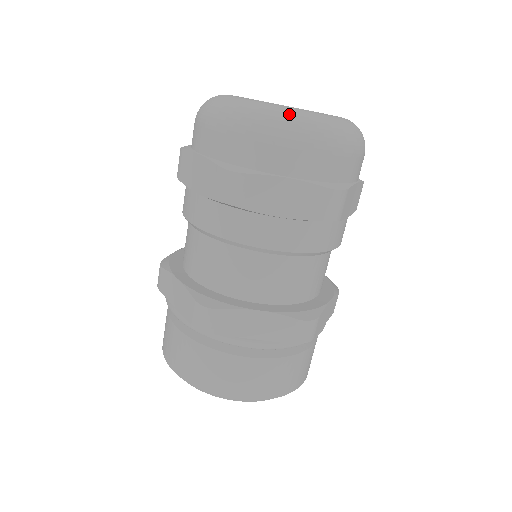
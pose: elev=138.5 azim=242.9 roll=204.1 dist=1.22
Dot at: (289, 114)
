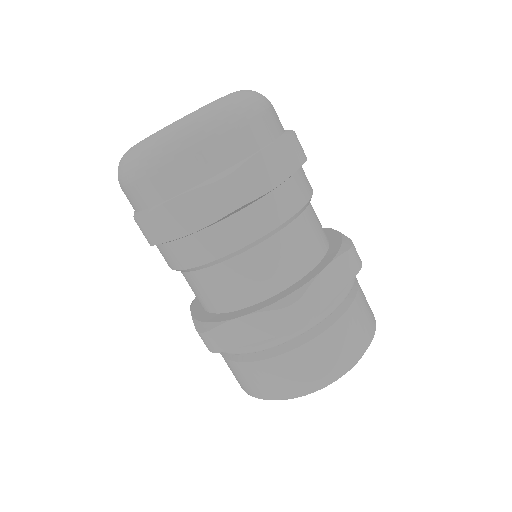
Dot at: (219, 104)
